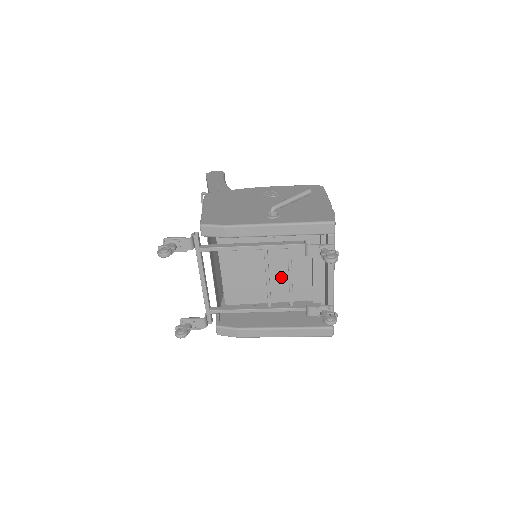
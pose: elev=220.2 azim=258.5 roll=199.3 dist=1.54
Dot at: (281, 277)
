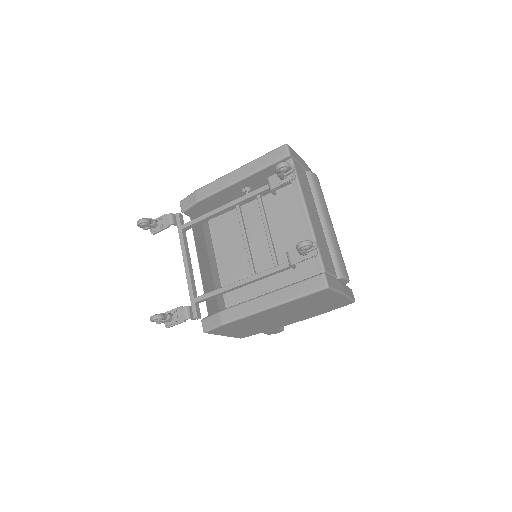
Dot at: occluded
